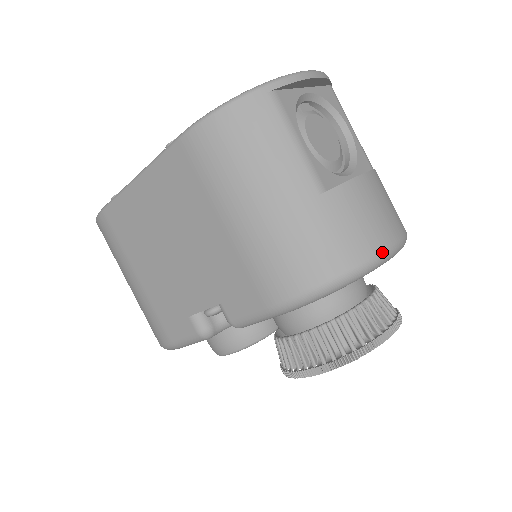
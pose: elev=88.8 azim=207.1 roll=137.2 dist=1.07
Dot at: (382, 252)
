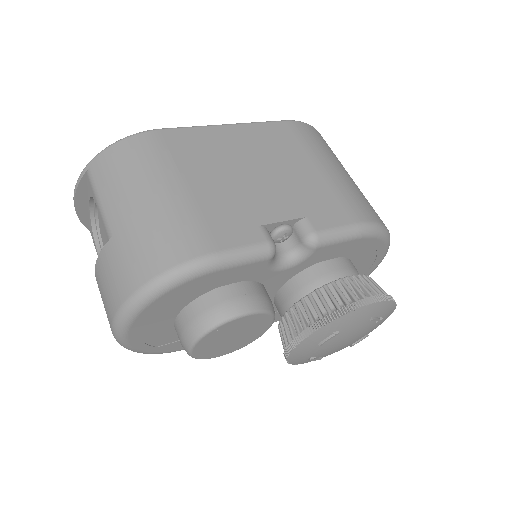
Dot at: occluded
